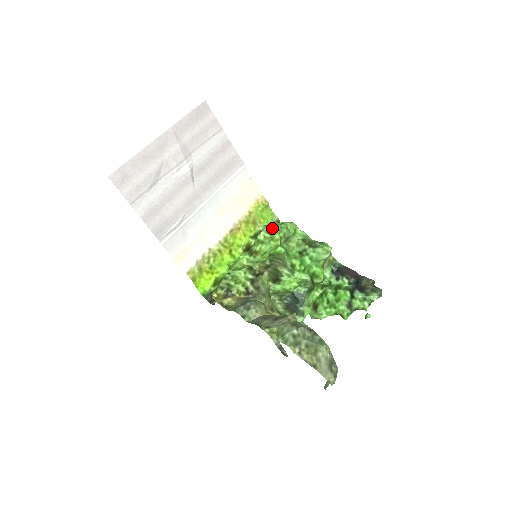
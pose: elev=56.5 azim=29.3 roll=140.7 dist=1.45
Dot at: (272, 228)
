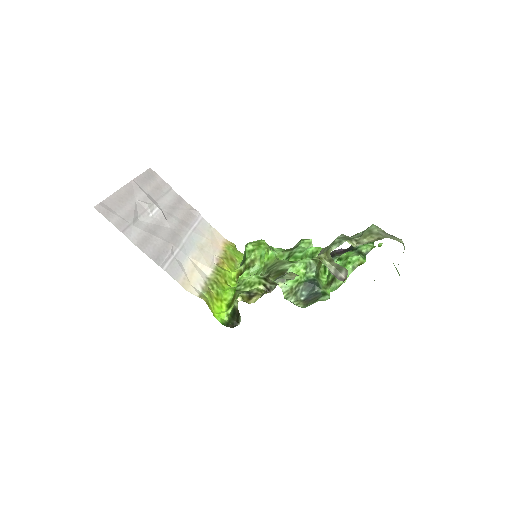
Dot at: (254, 241)
